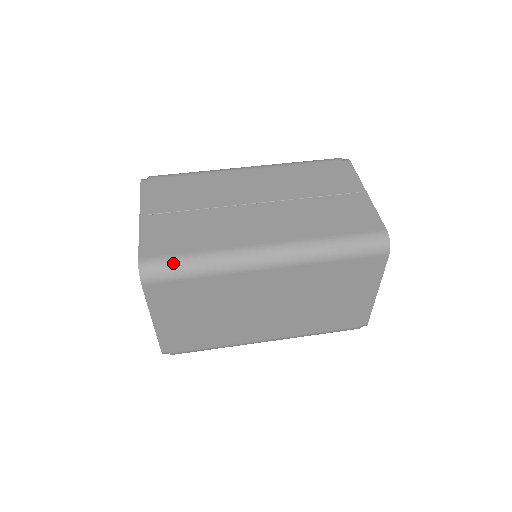
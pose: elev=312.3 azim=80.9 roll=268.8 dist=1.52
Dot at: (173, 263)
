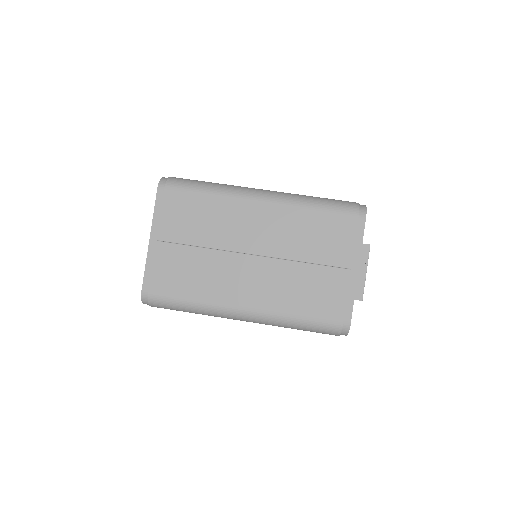
Dot at: (167, 303)
